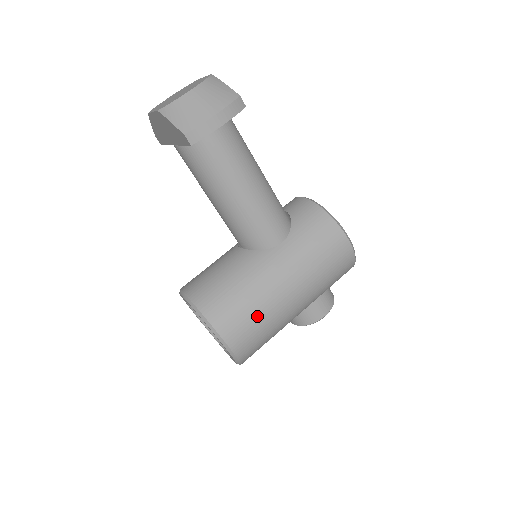
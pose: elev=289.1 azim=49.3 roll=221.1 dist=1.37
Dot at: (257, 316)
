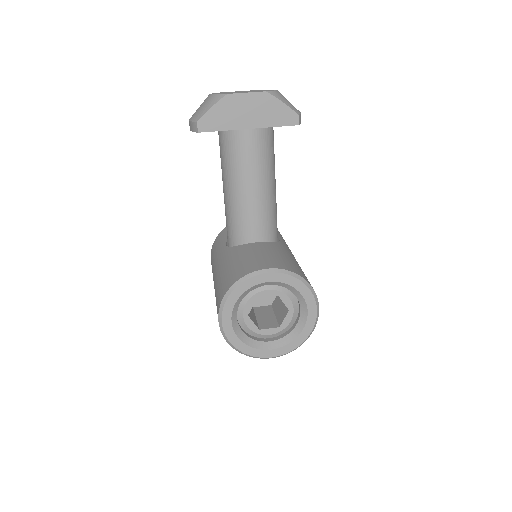
Dot at: occluded
